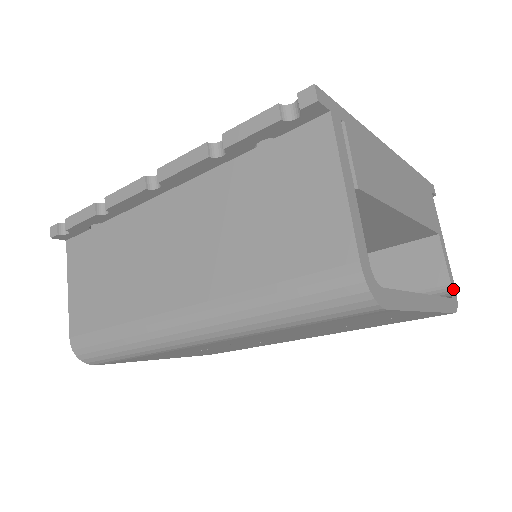
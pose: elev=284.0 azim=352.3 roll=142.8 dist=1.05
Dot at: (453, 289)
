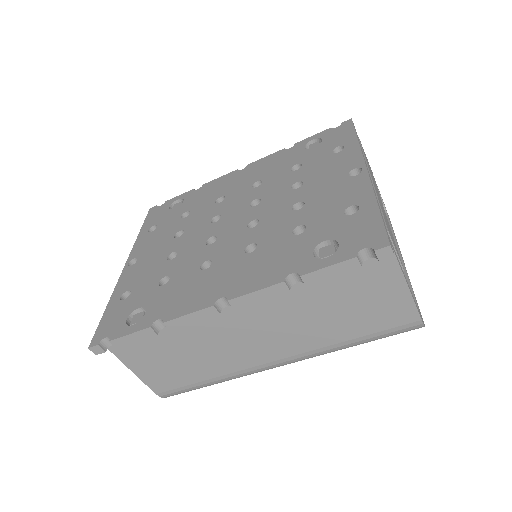
Dot at: (383, 202)
